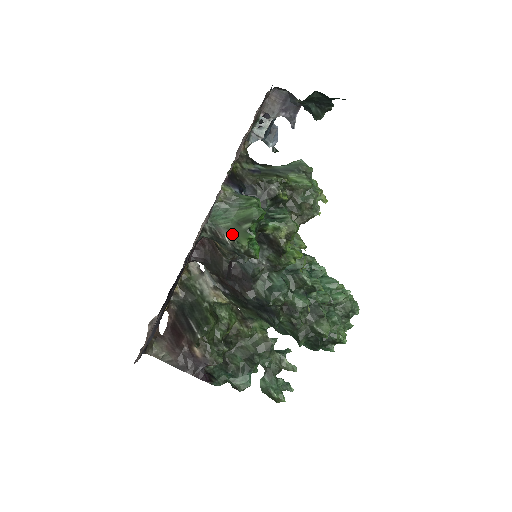
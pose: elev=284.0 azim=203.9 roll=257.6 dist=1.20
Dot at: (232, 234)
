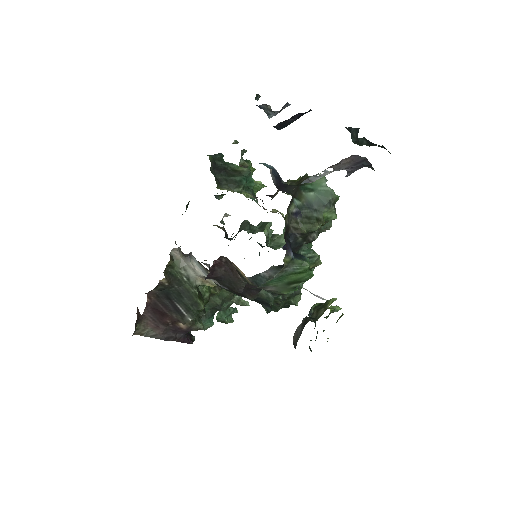
Dot at: (277, 289)
